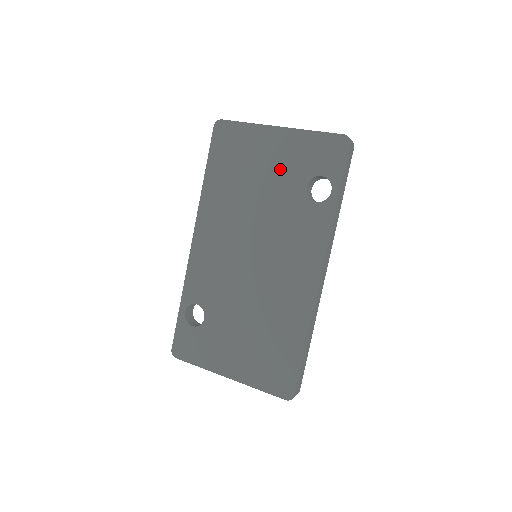
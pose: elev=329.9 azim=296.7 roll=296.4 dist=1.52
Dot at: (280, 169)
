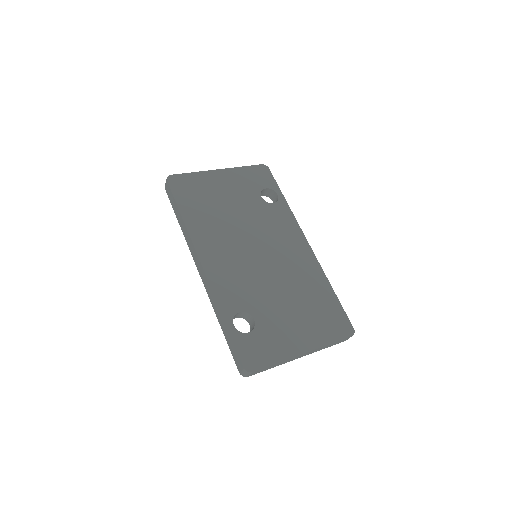
Dot at: (237, 192)
